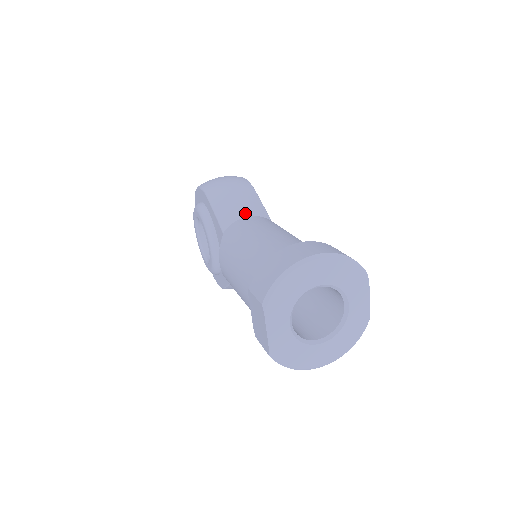
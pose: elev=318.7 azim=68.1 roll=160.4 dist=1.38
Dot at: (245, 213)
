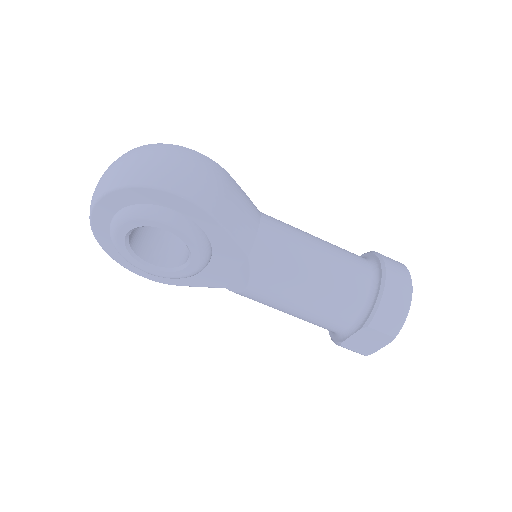
Dot at: (256, 221)
